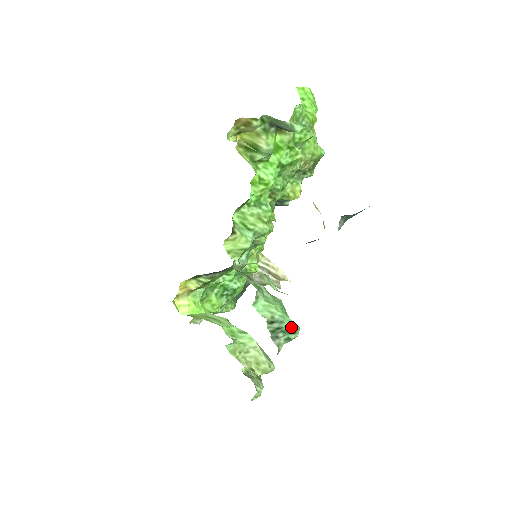
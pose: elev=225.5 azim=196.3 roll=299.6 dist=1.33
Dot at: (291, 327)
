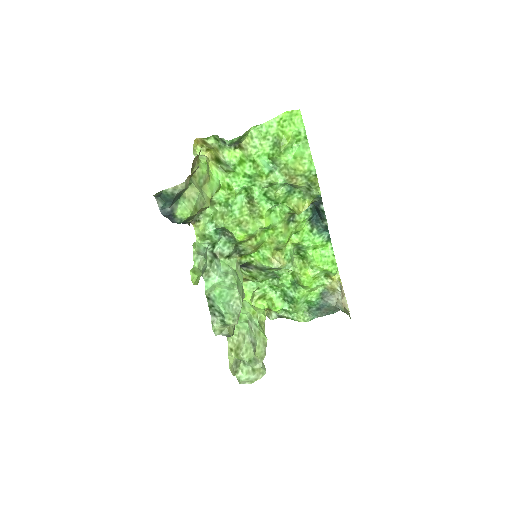
Dot at: (220, 309)
